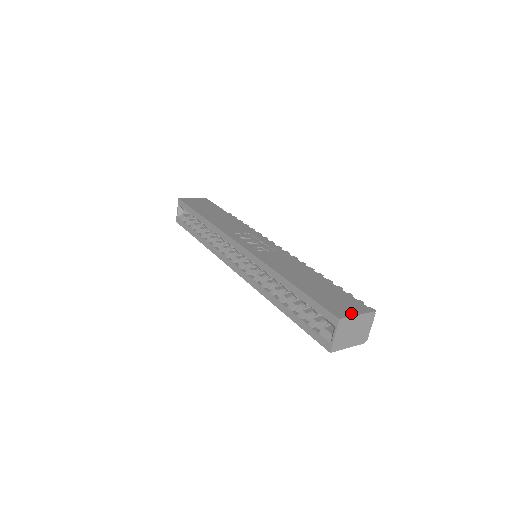
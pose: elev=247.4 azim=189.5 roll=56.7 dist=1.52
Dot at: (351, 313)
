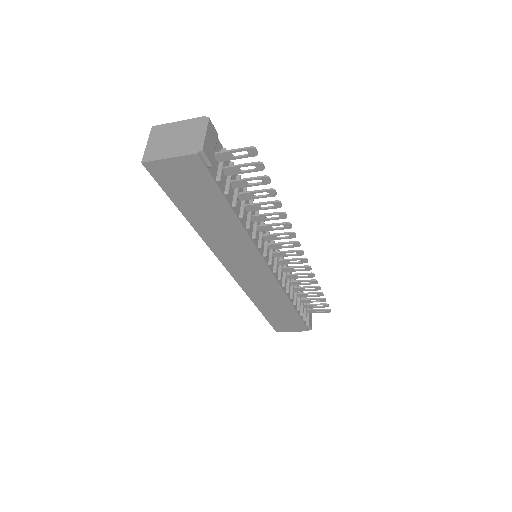
Dot at: occluded
